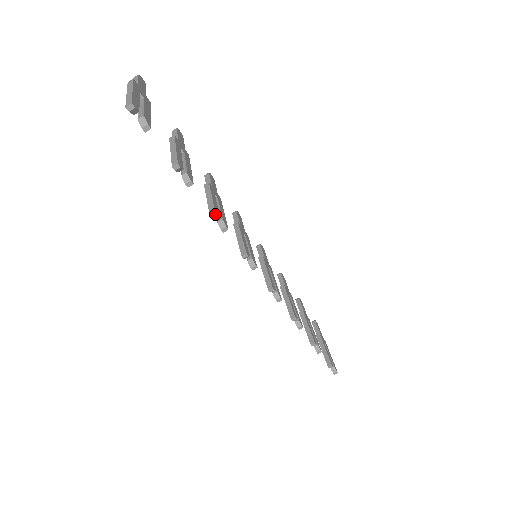
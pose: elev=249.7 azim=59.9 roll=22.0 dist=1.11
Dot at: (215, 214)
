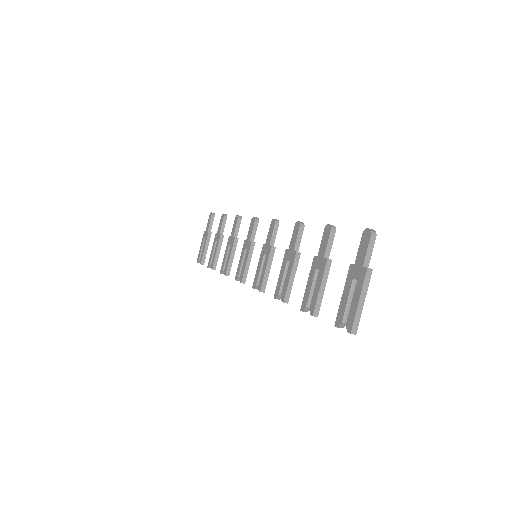
Dot at: (287, 303)
